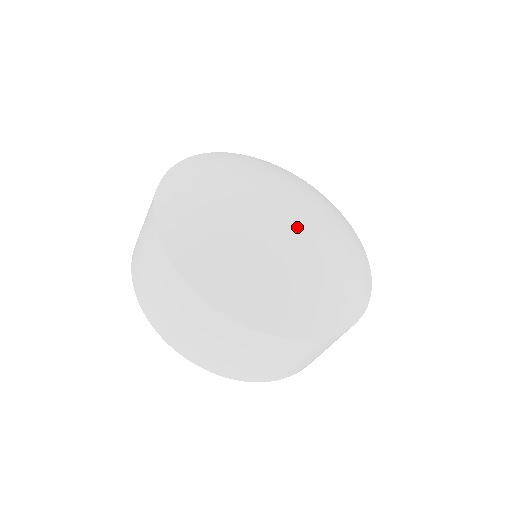
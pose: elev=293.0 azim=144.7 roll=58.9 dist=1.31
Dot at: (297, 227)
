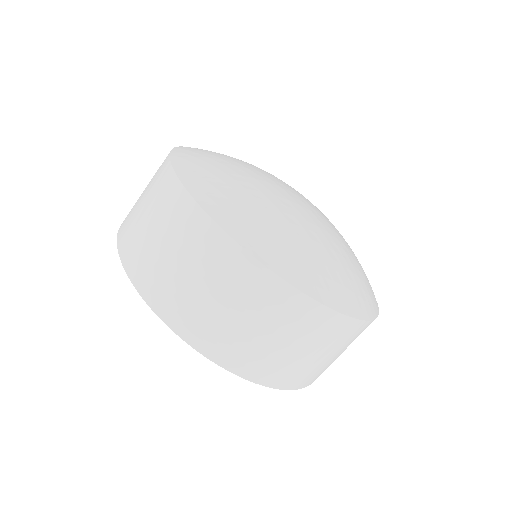
Dot at: (315, 213)
